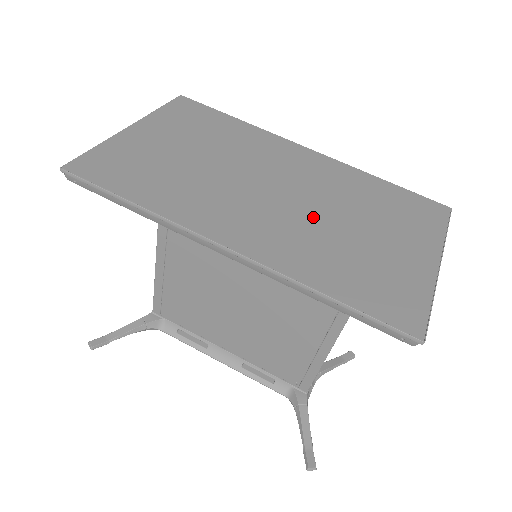
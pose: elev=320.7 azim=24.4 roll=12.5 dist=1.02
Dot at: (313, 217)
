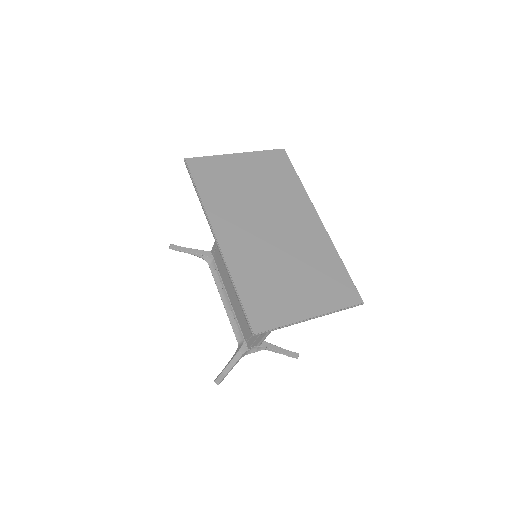
Dot at: (273, 253)
